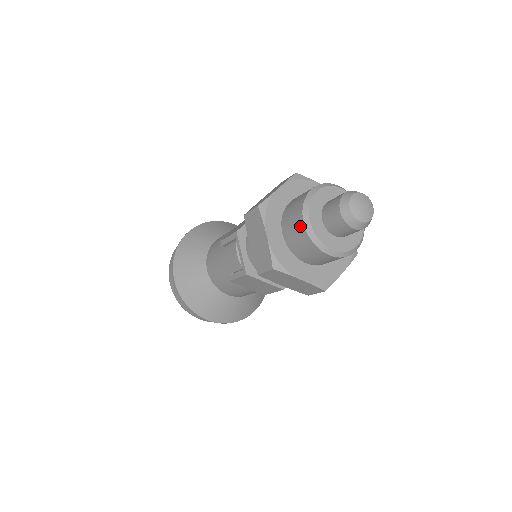
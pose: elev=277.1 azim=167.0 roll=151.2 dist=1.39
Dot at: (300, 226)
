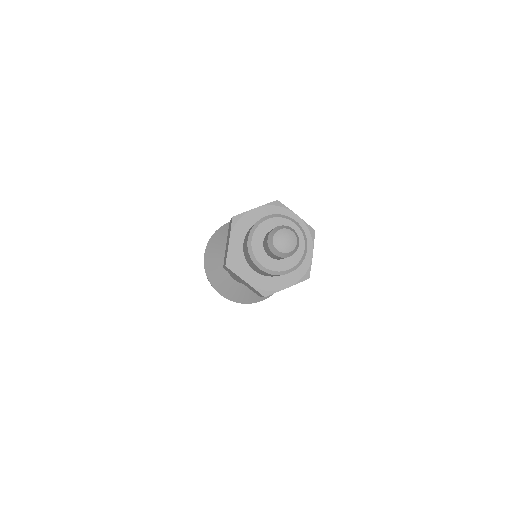
Dot at: (259, 269)
